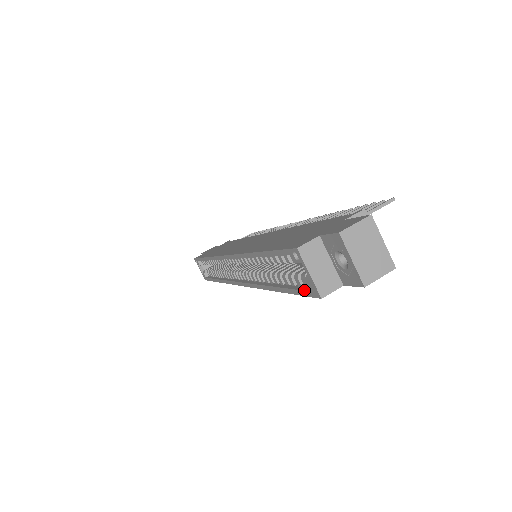
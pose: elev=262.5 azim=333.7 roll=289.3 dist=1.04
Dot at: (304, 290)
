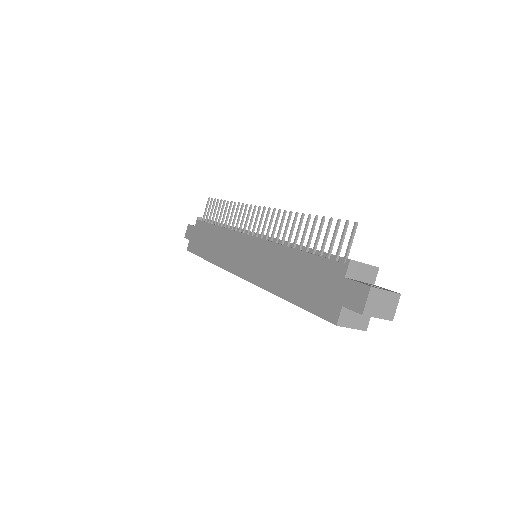
Dot at: occluded
